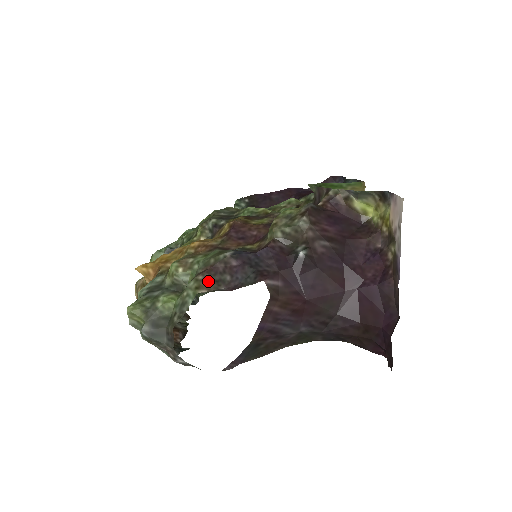
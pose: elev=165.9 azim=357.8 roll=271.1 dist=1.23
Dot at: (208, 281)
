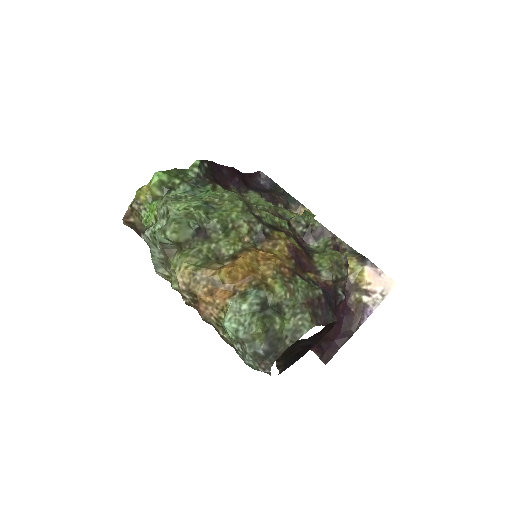
Dot at: (314, 315)
